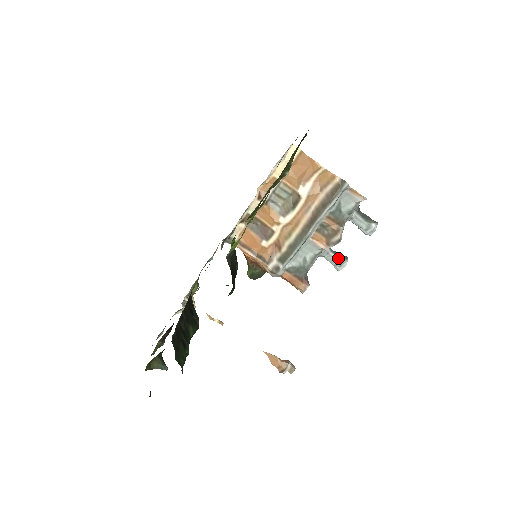
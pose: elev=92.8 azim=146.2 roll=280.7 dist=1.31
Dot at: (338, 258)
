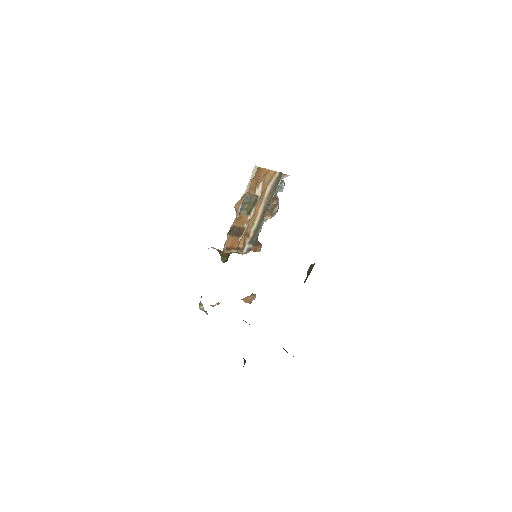
Dot at: occluded
